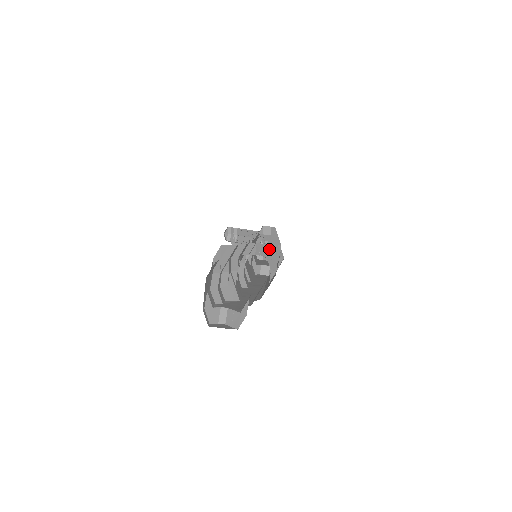
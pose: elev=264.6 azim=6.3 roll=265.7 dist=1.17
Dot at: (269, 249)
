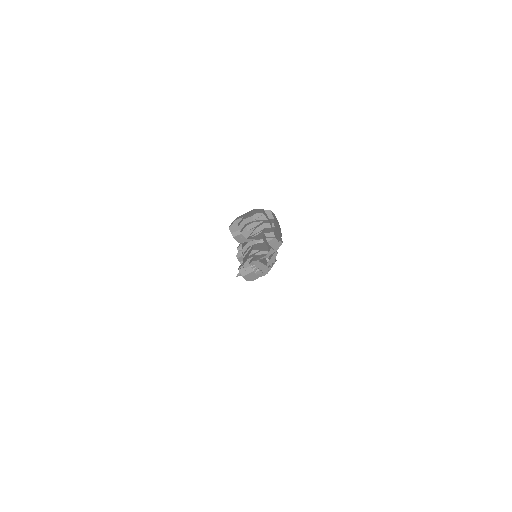
Dot at: (279, 243)
